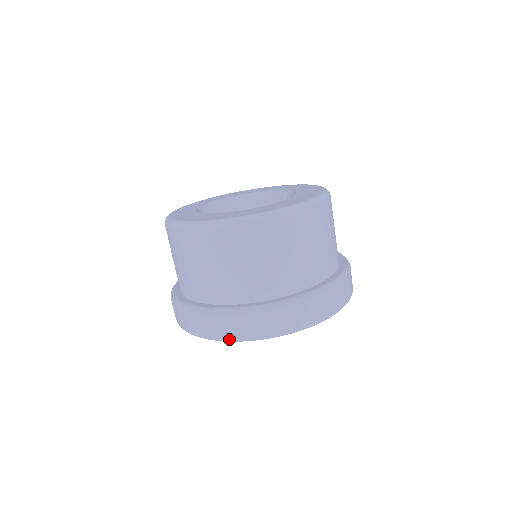
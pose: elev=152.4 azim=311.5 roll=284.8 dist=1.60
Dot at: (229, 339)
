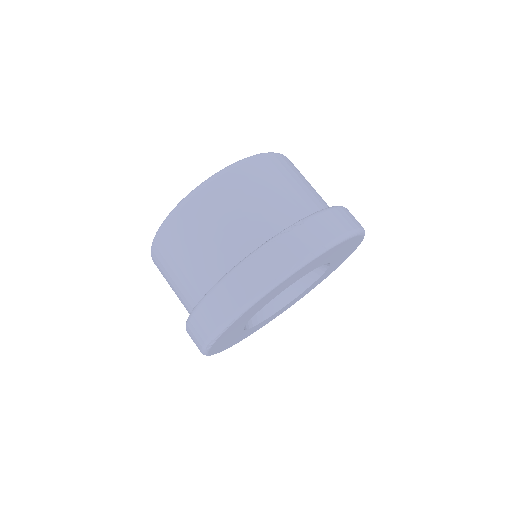
Dot at: (302, 259)
